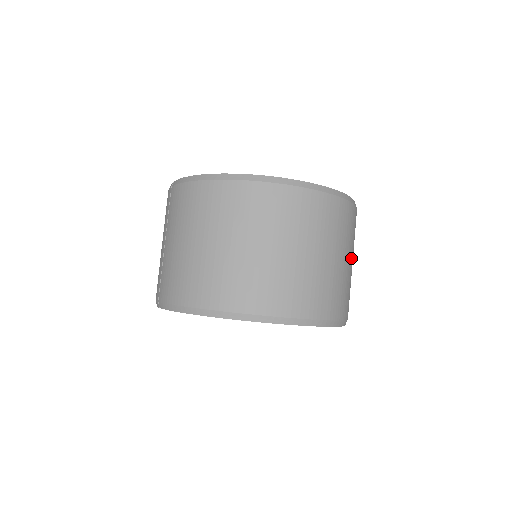
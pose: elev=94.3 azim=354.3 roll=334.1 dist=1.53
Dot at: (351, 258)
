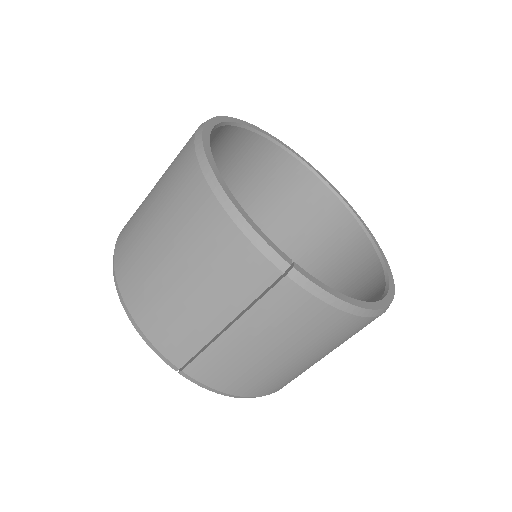
Dot at: occluded
